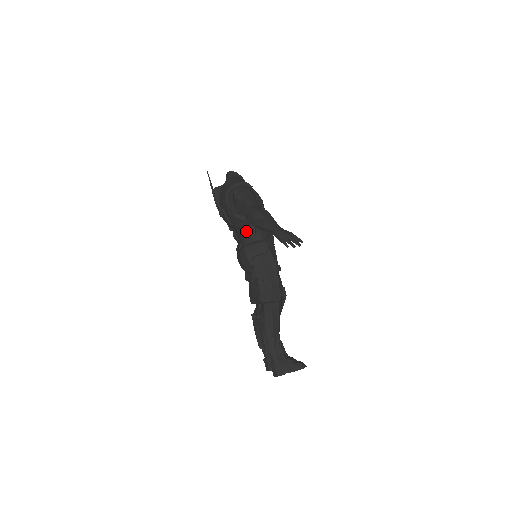
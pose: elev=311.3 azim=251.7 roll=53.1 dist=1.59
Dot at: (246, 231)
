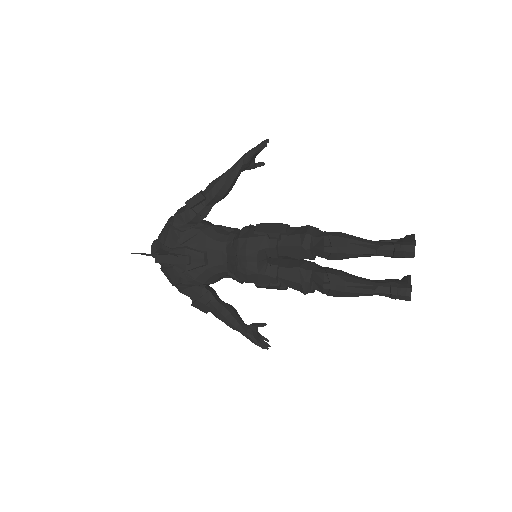
Dot at: (222, 237)
